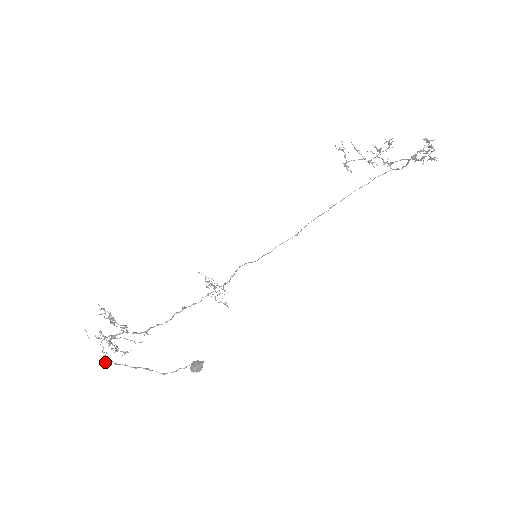
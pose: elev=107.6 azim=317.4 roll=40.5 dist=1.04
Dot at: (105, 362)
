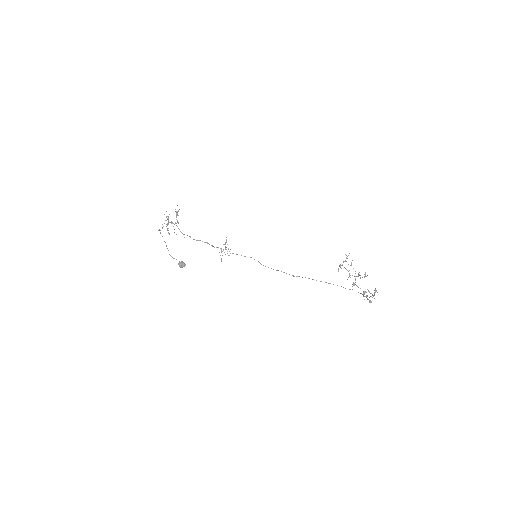
Dot at: (159, 229)
